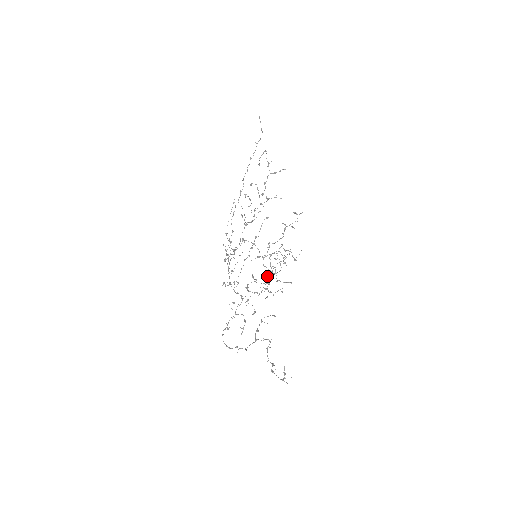
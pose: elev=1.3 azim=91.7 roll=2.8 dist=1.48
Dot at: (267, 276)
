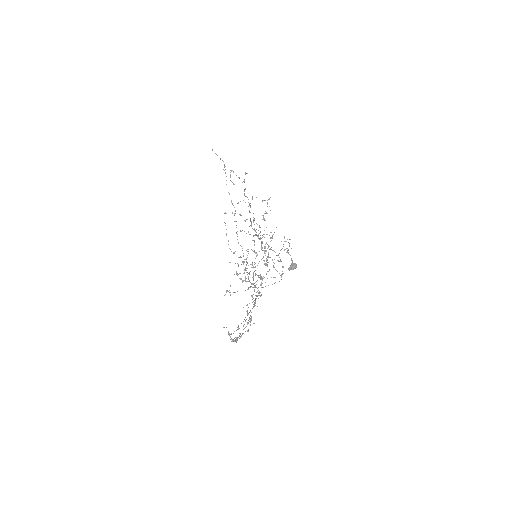
Dot at: (288, 269)
